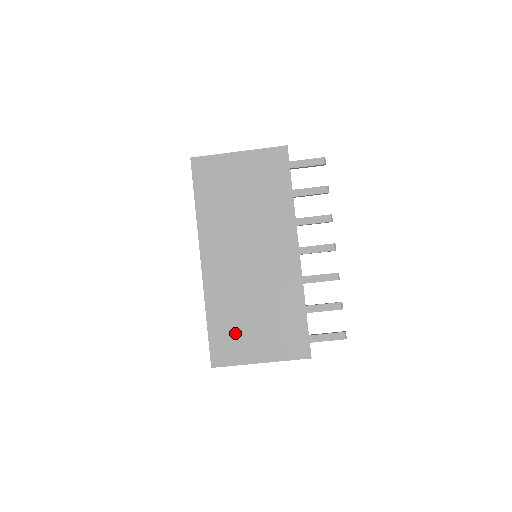
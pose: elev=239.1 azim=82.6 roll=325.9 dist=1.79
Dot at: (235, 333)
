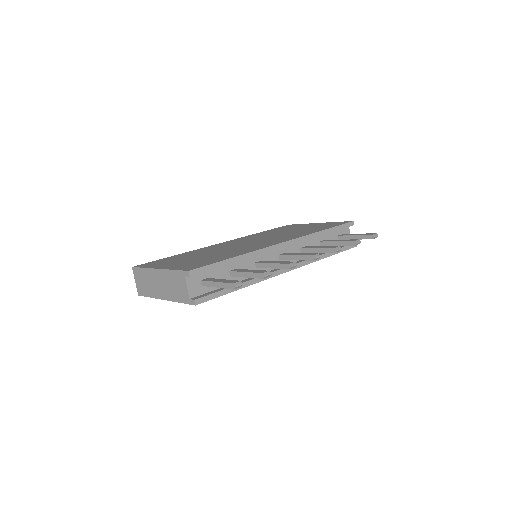
Dot at: occluded
